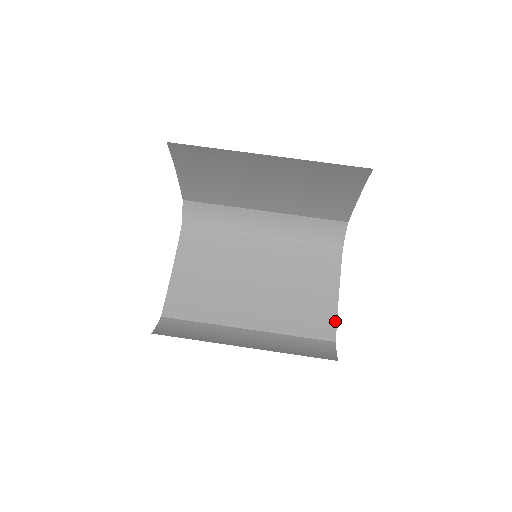
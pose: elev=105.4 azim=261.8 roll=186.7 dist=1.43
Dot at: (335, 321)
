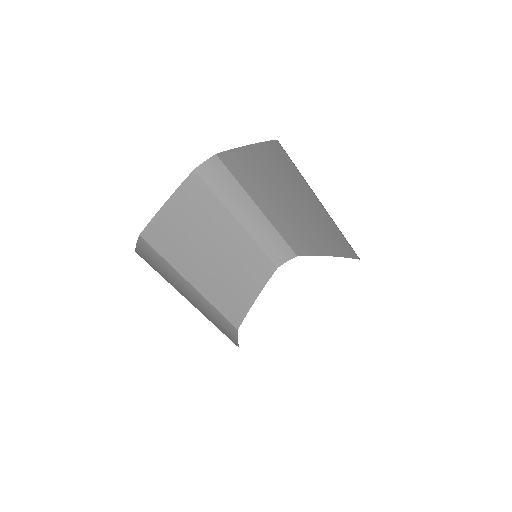
Dot at: (245, 315)
